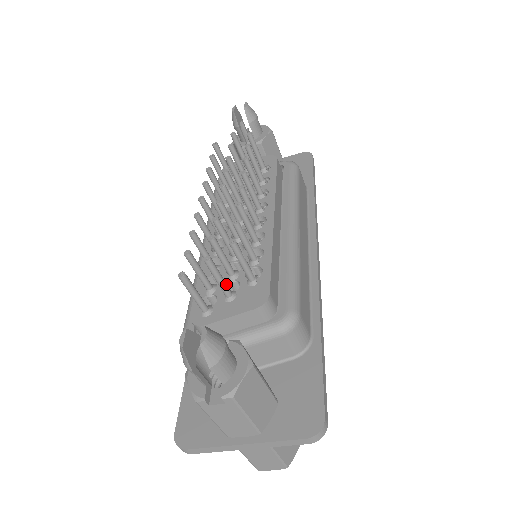
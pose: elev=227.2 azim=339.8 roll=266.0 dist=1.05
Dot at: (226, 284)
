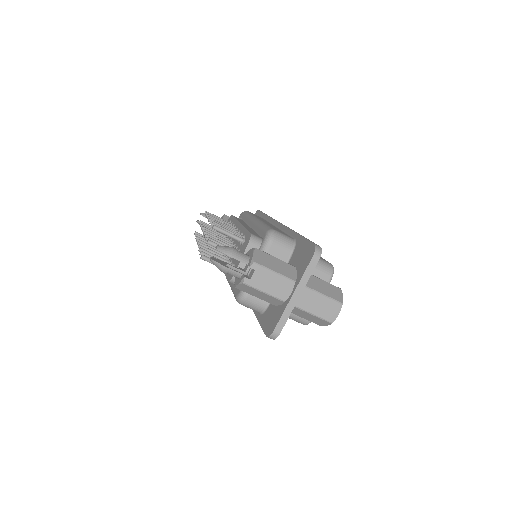
Dot at: occluded
